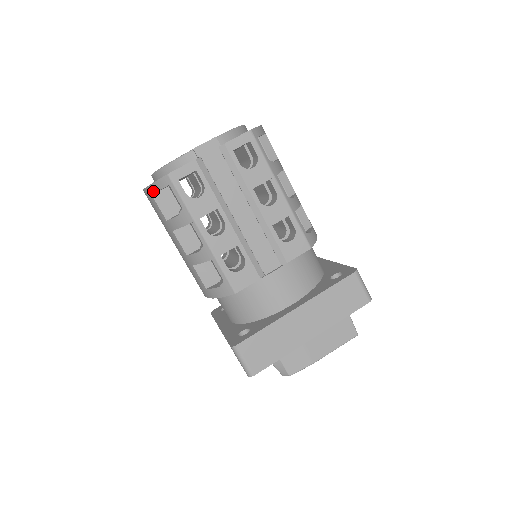
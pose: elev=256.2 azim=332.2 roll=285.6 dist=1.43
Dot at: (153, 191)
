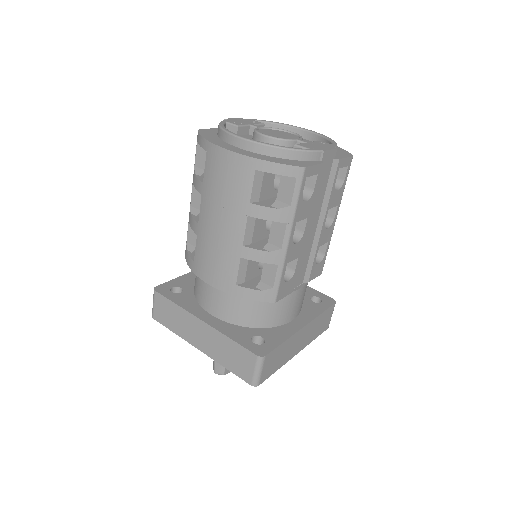
Dot at: (265, 169)
